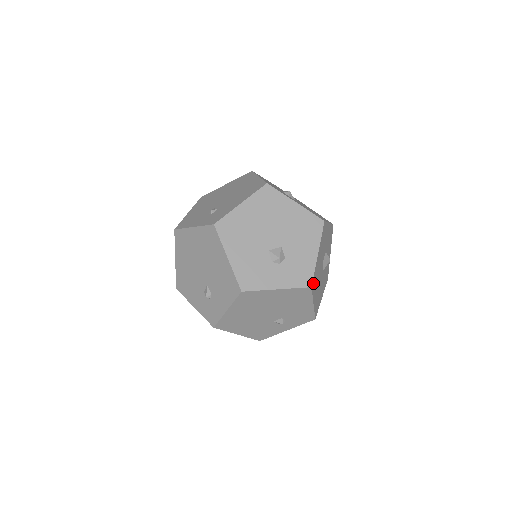
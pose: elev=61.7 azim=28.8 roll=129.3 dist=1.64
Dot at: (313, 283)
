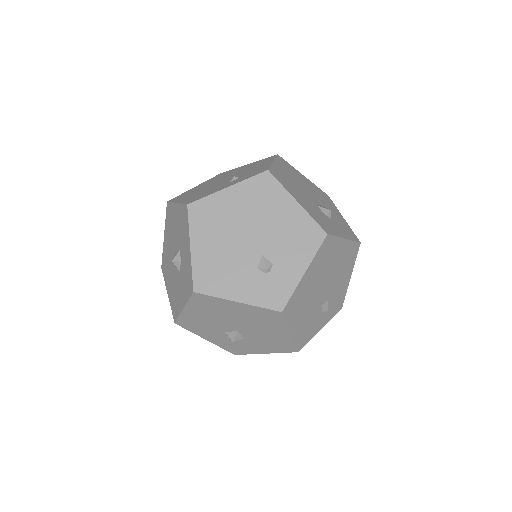
Dot at: occluded
